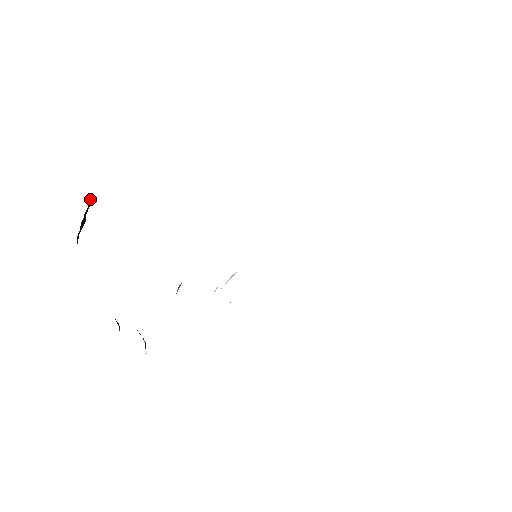
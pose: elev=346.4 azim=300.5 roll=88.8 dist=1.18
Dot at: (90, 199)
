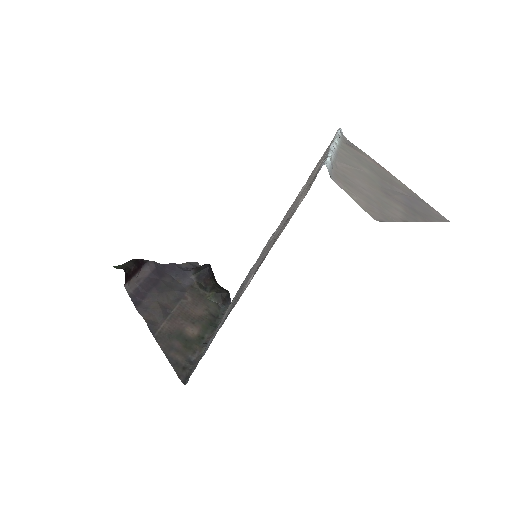
Dot at: (124, 285)
